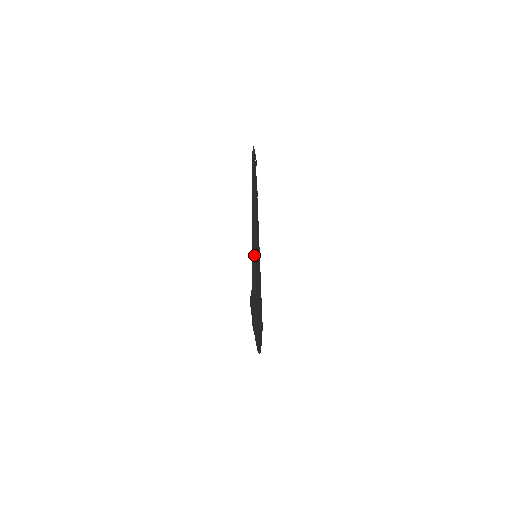
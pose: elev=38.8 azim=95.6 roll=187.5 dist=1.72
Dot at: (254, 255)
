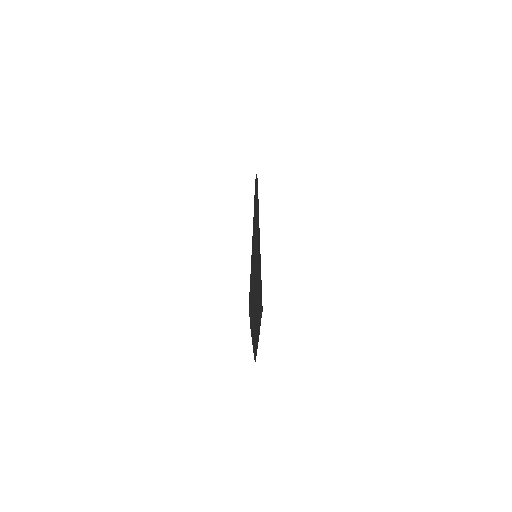
Dot at: (257, 240)
